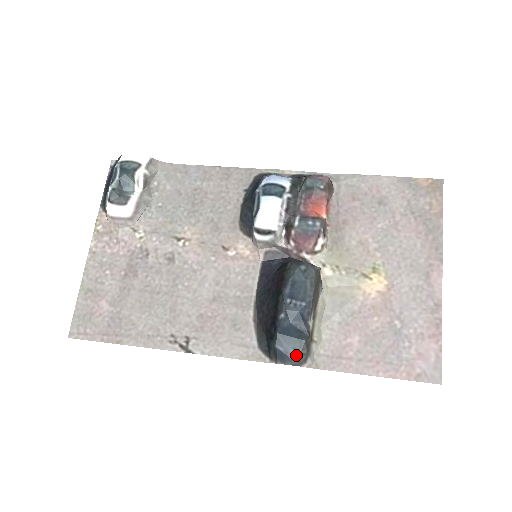
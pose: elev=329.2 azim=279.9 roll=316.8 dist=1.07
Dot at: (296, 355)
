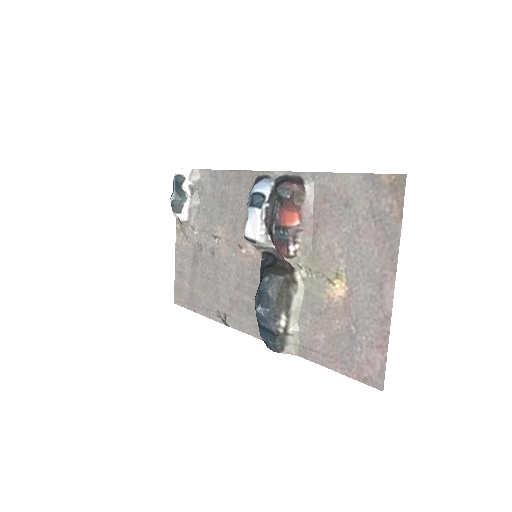
Dot at: (273, 345)
